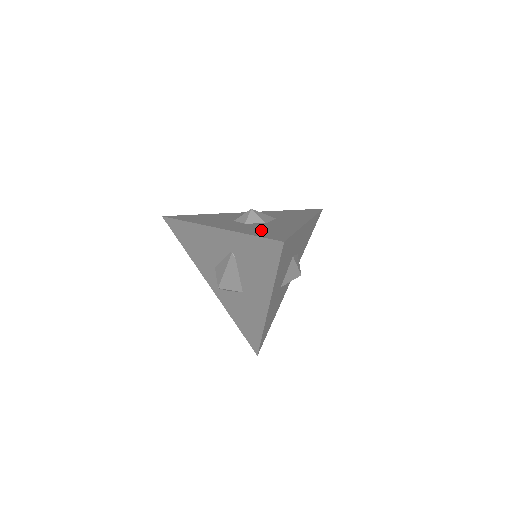
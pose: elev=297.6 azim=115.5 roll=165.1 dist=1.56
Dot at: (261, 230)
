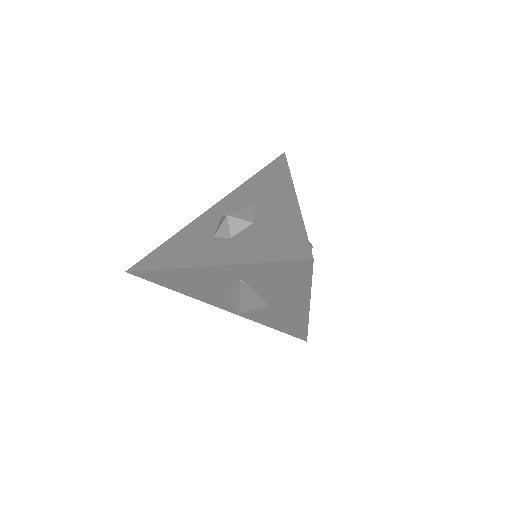
Dot at: (263, 244)
